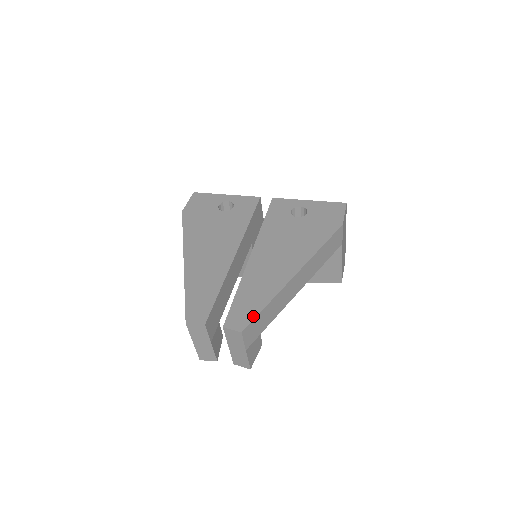
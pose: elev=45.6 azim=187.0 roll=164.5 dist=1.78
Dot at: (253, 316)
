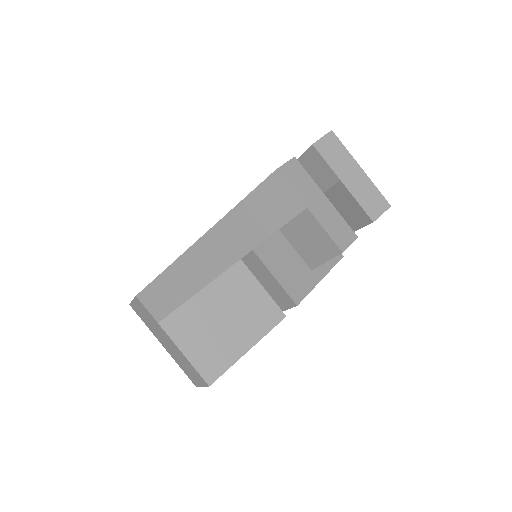
Dot at: occluded
